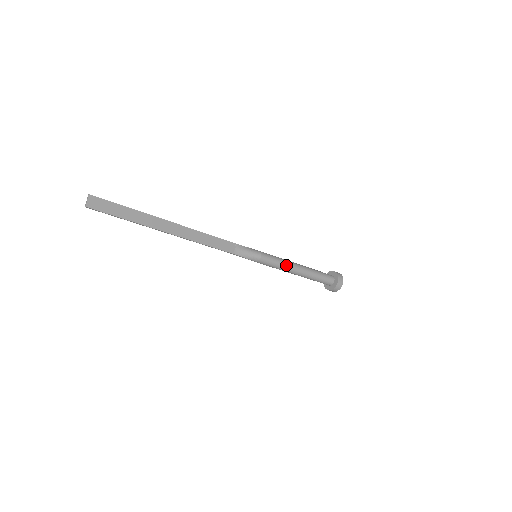
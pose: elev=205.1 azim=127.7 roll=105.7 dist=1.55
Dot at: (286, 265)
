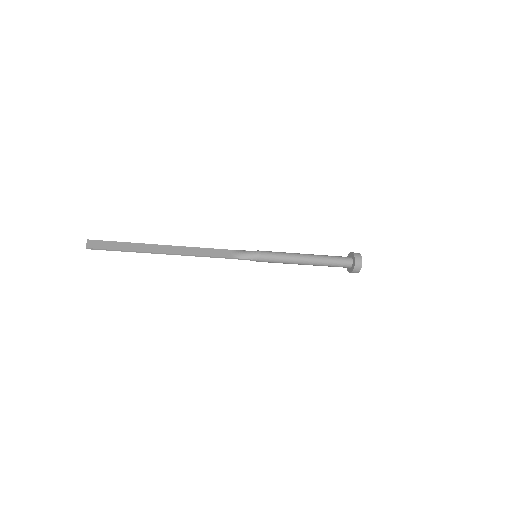
Dot at: (290, 256)
